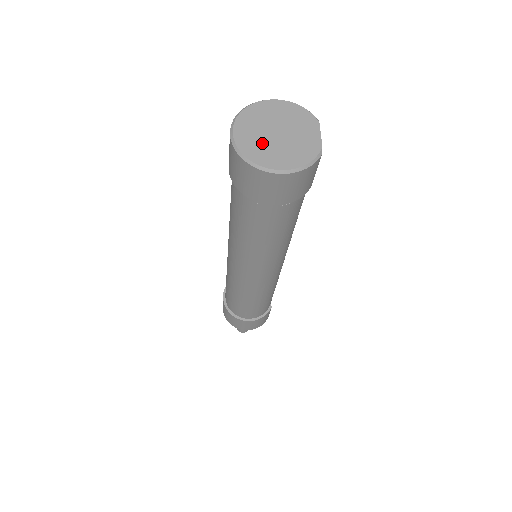
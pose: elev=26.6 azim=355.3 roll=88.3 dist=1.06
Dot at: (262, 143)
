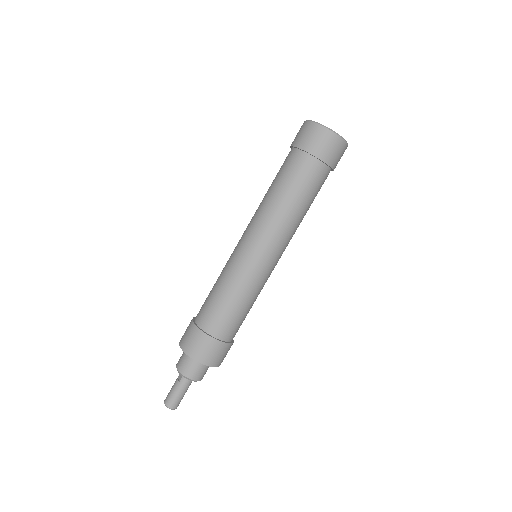
Dot at: occluded
